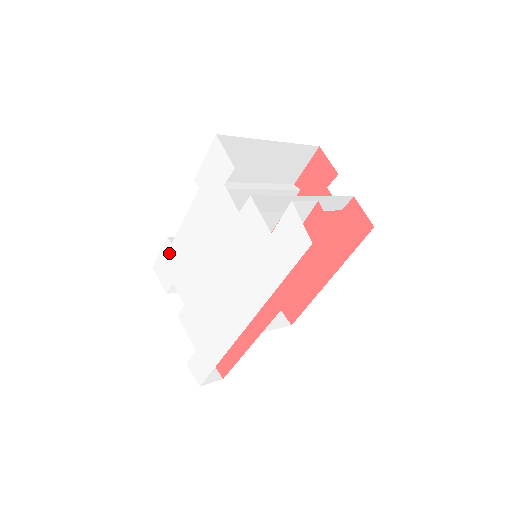
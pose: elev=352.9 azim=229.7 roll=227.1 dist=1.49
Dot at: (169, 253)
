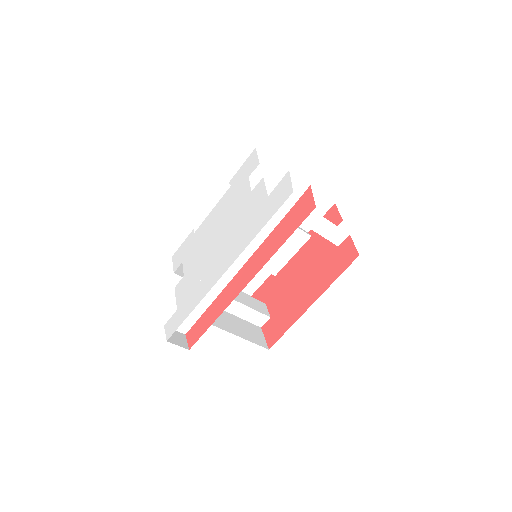
Dot at: (189, 240)
